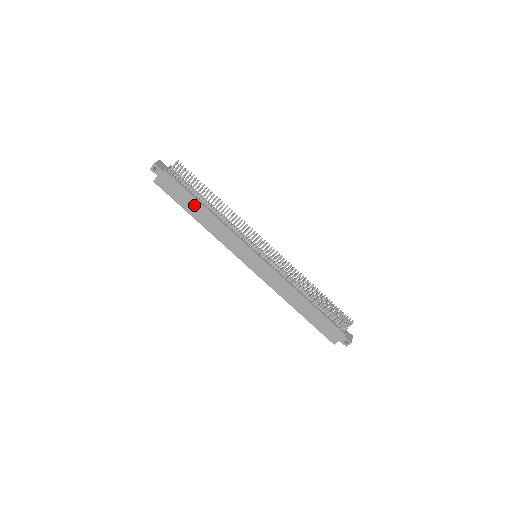
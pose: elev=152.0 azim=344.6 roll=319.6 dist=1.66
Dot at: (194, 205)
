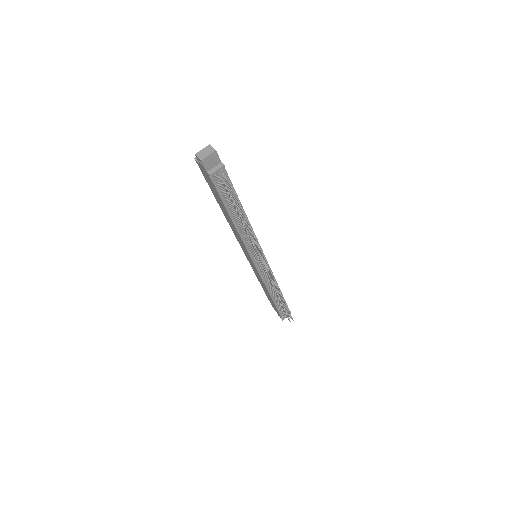
Dot at: (223, 207)
